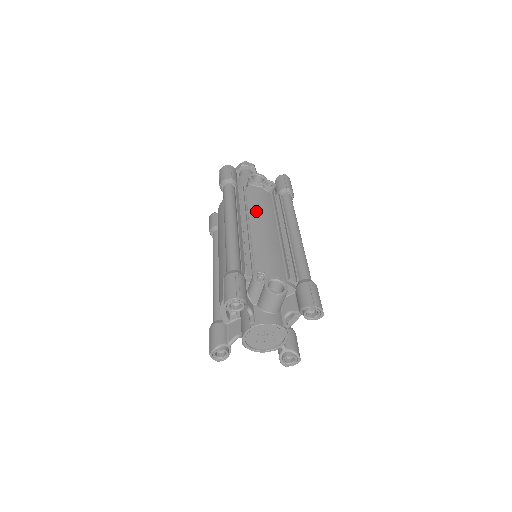
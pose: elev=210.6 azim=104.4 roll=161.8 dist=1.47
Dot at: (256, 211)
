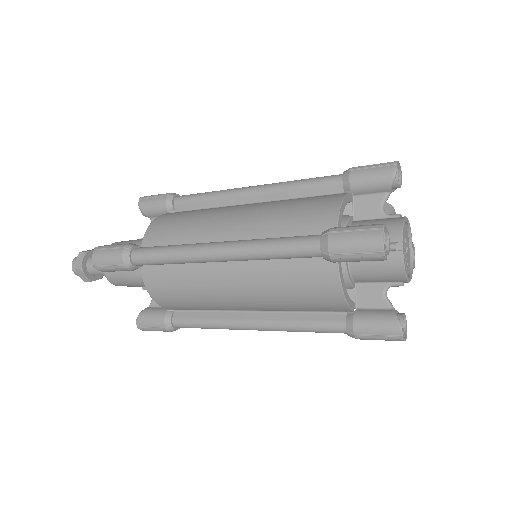
Dot at: occluded
